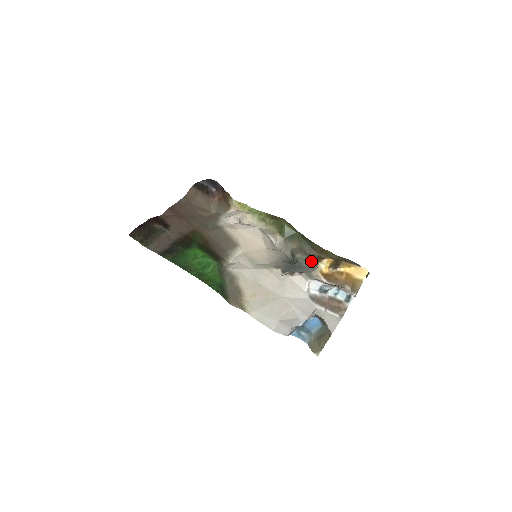
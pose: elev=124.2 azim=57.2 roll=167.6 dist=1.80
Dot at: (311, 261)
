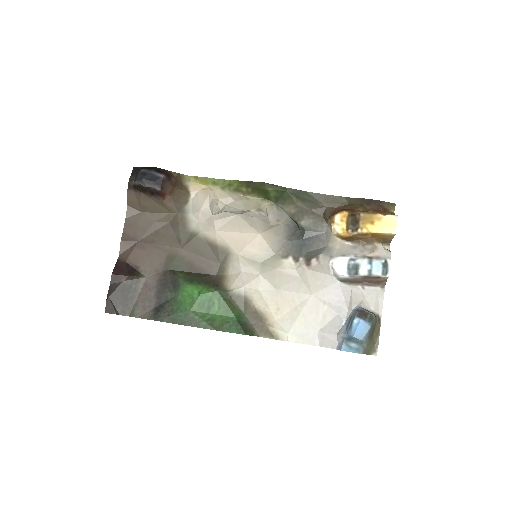
Dot at: (320, 222)
